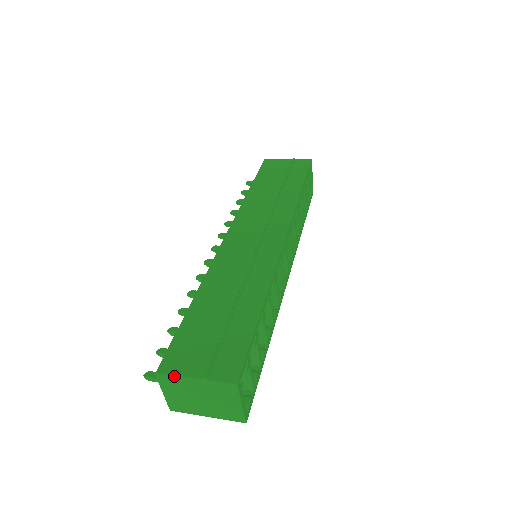
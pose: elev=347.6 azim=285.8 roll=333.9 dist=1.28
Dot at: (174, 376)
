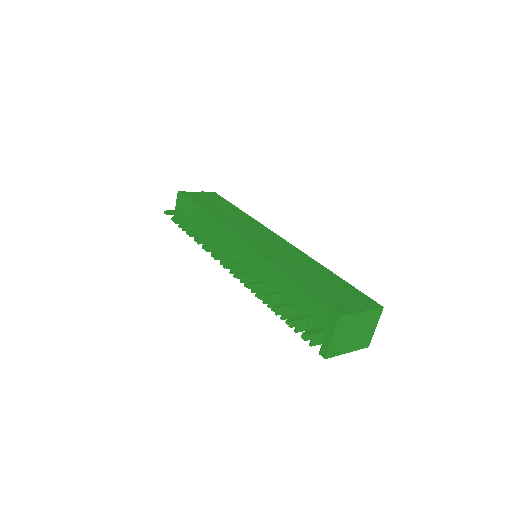
Dot at: (350, 315)
